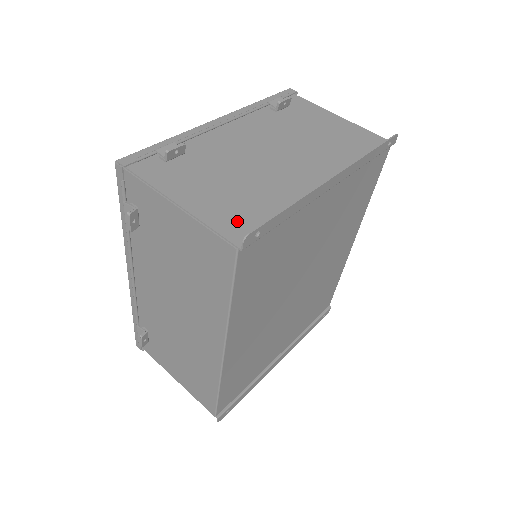
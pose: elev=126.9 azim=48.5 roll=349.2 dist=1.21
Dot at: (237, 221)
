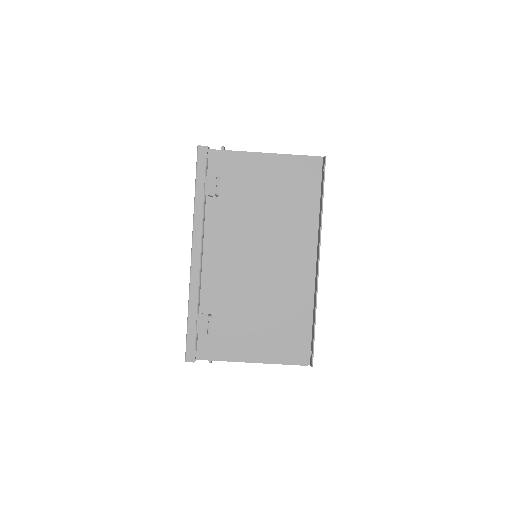
Dot at: (291, 346)
